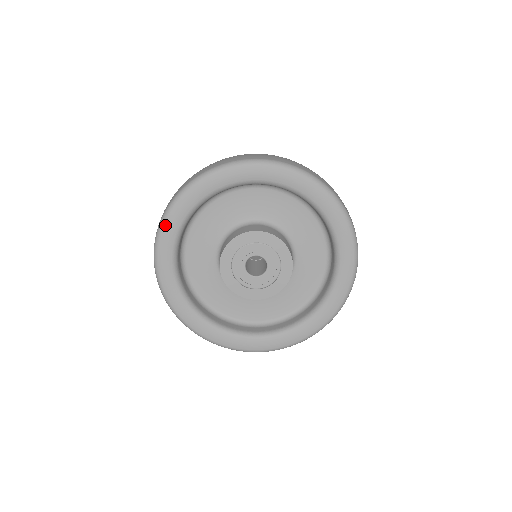
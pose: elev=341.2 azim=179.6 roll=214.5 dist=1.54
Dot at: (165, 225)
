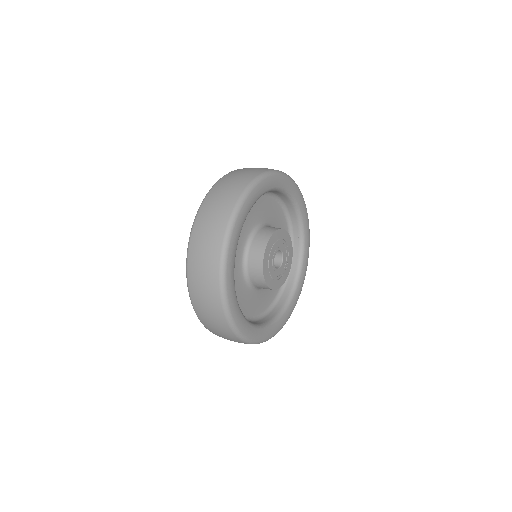
Dot at: (227, 271)
